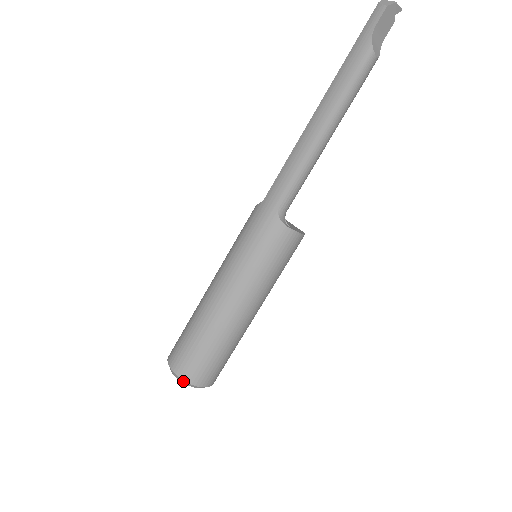
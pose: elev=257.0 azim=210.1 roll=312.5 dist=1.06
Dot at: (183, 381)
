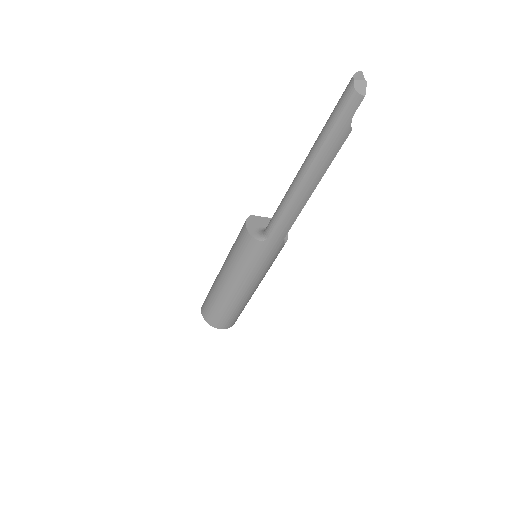
Dot at: (229, 327)
